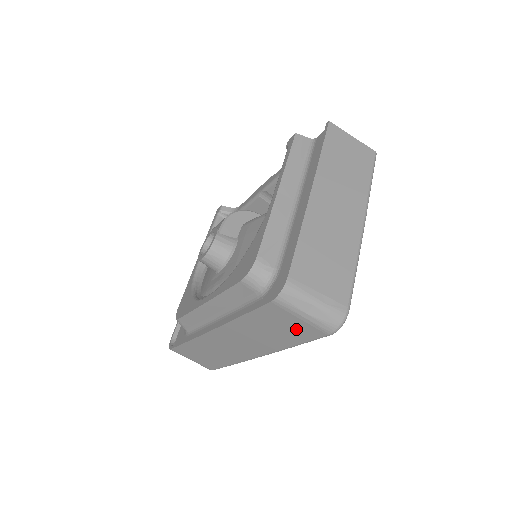
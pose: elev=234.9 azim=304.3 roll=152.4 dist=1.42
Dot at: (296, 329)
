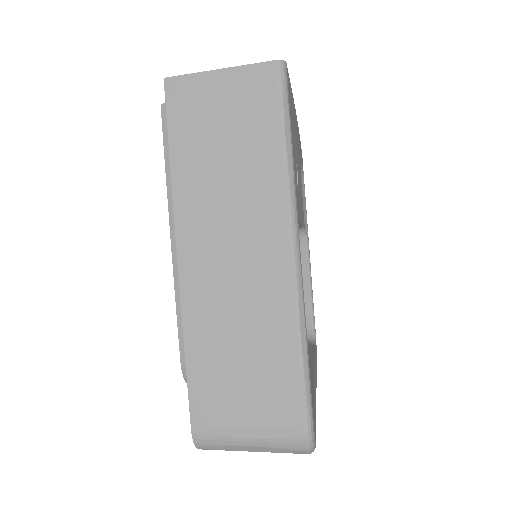
Dot at: occluded
